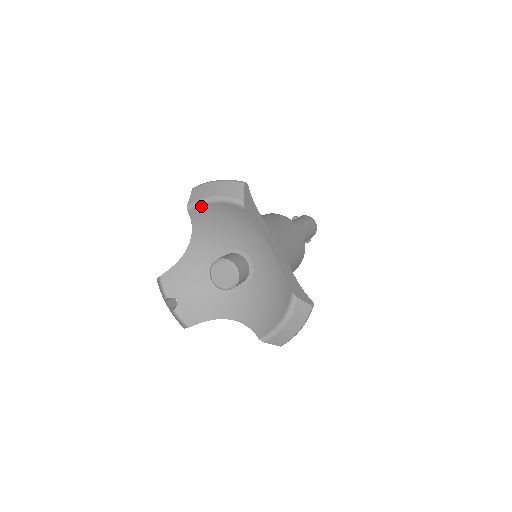
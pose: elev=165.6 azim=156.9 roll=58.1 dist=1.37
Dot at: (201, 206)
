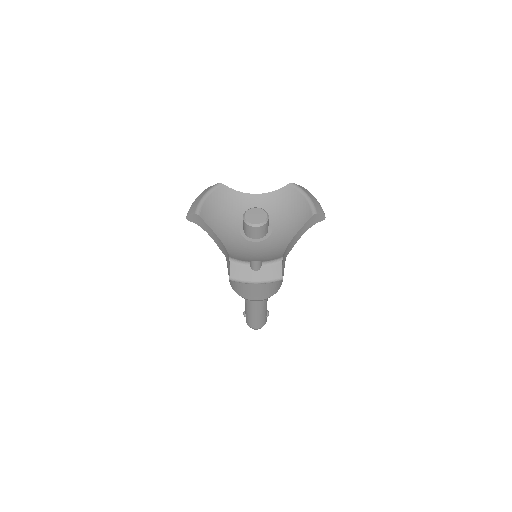
Dot at: (202, 207)
